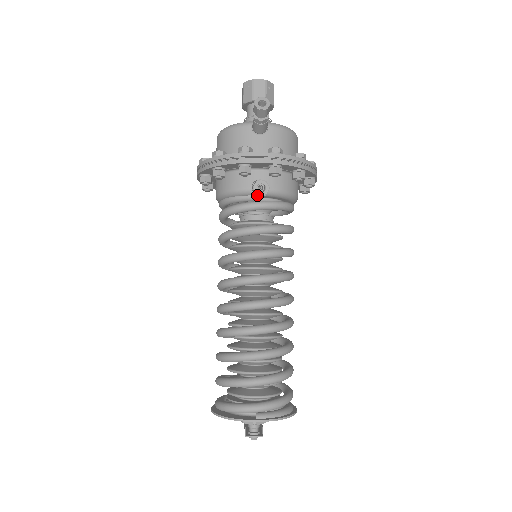
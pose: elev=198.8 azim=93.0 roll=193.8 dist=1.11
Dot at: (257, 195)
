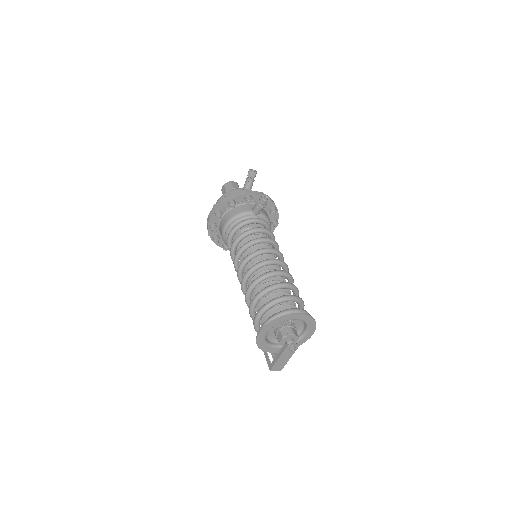
Dot at: (264, 201)
